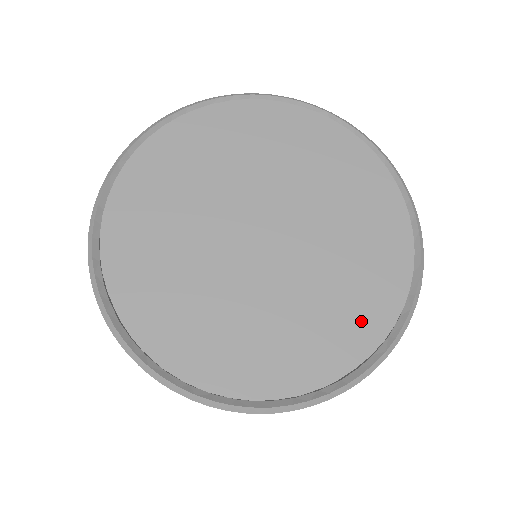
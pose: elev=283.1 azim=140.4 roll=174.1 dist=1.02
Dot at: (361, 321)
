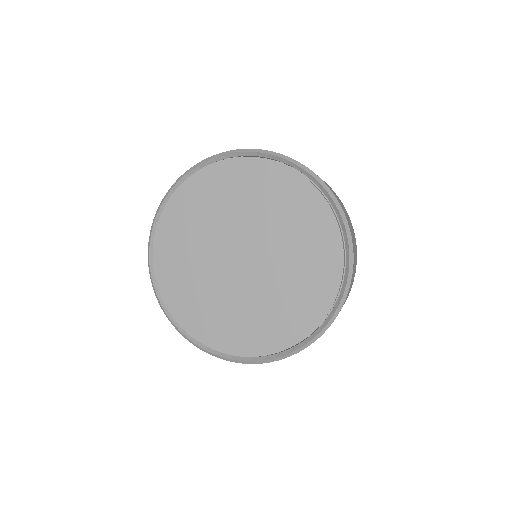
Dot at: (305, 313)
